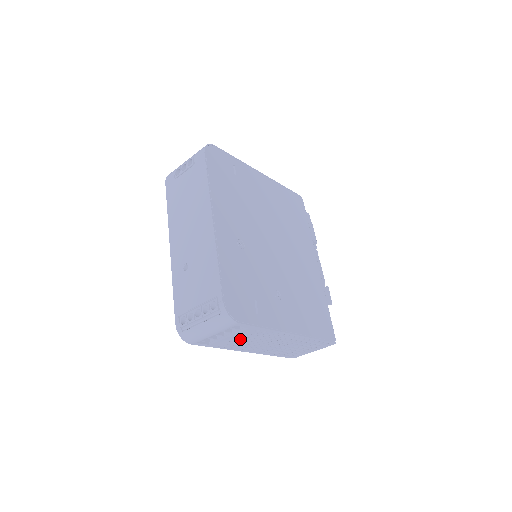
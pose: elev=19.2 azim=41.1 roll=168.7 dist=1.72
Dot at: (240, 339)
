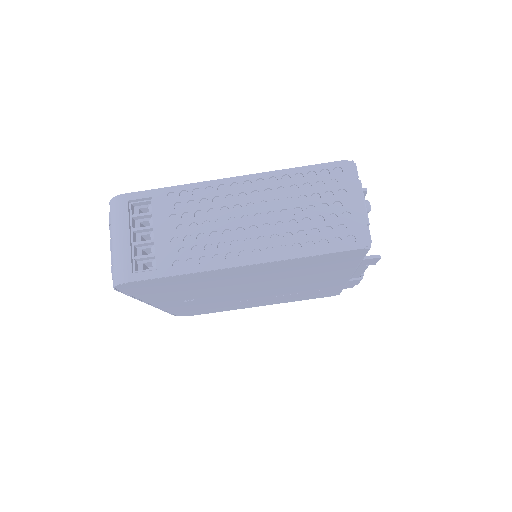
Dot at: (182, 233)
